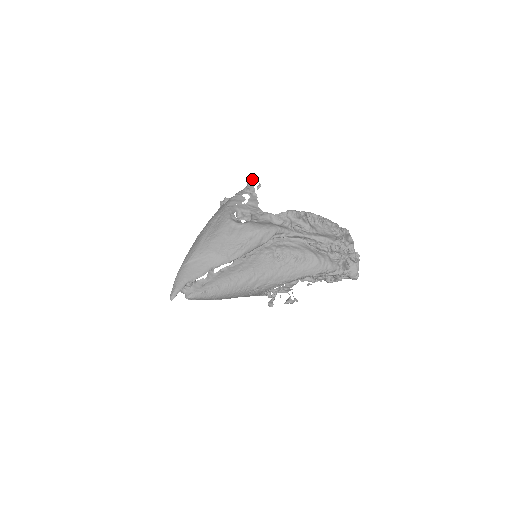
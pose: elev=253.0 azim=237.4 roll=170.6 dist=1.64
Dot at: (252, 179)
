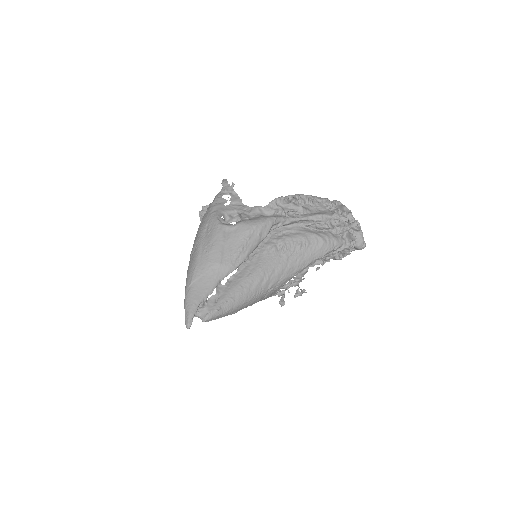
Dot at: (225, 179)
